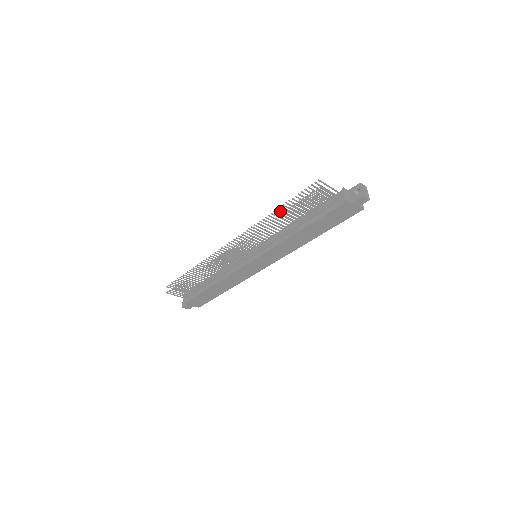
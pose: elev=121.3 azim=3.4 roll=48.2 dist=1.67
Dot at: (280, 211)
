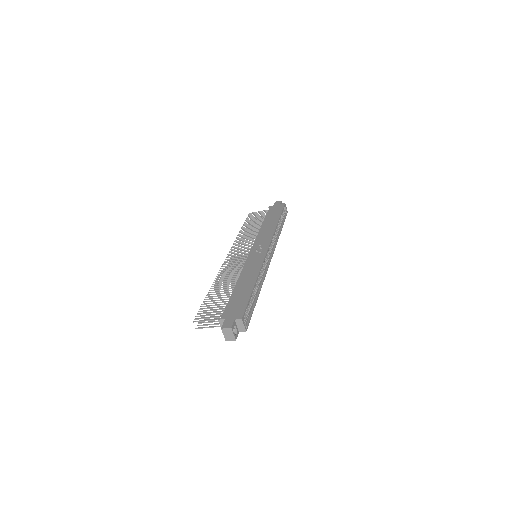
Dot at: (213, 290)
